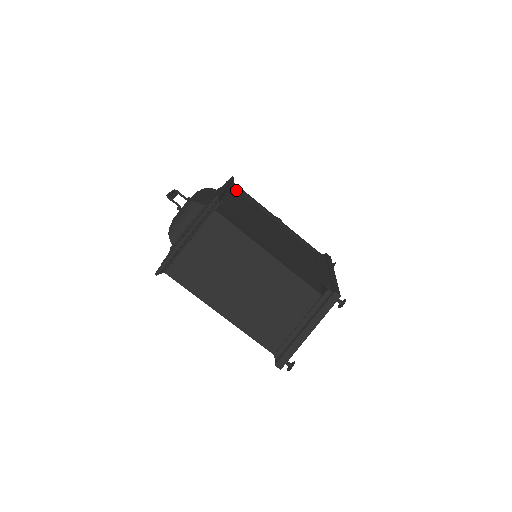
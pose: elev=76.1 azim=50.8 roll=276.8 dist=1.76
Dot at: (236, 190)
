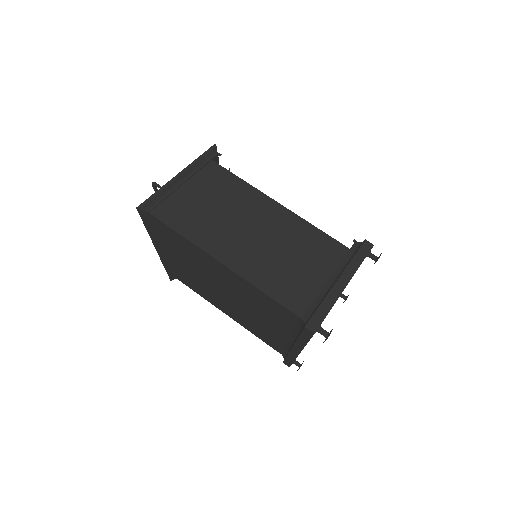
Dot at: occluded
